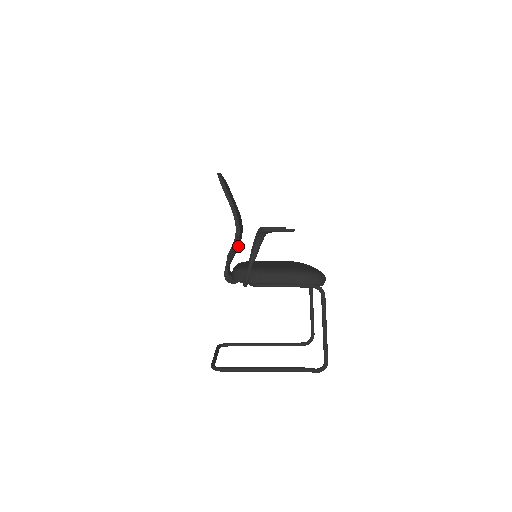
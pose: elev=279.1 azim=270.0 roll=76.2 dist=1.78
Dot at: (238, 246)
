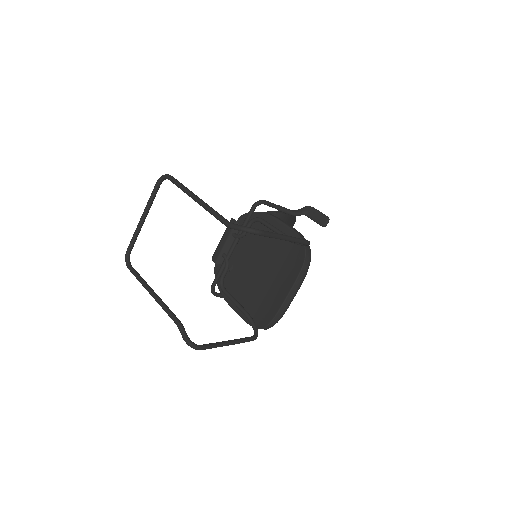
Dot at: occluded
